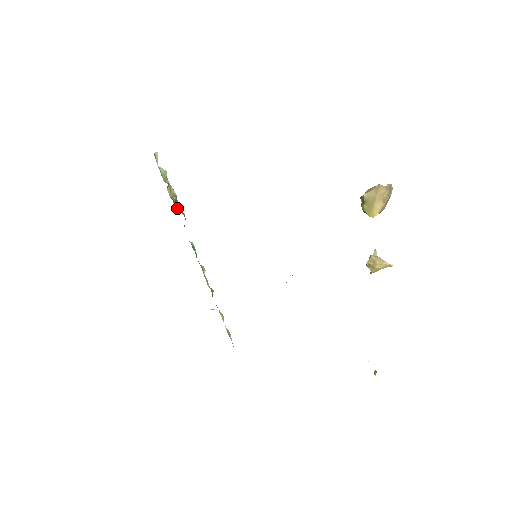
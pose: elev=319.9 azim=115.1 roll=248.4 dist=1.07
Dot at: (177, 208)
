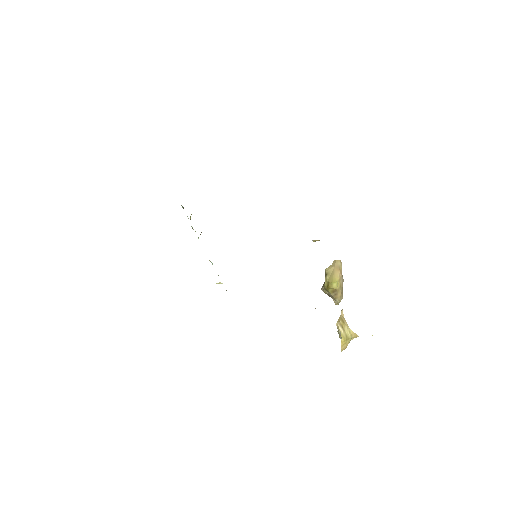
Dot at: occluded
